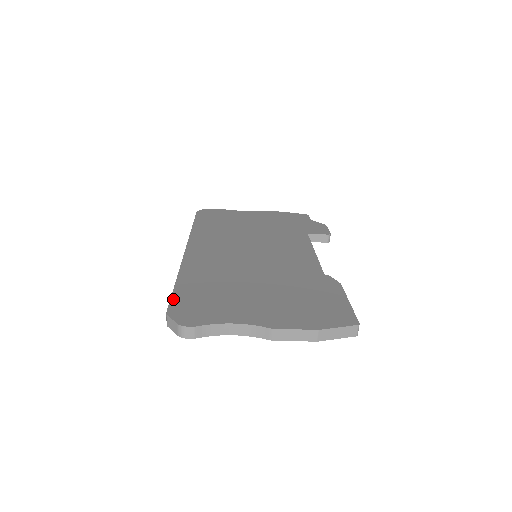
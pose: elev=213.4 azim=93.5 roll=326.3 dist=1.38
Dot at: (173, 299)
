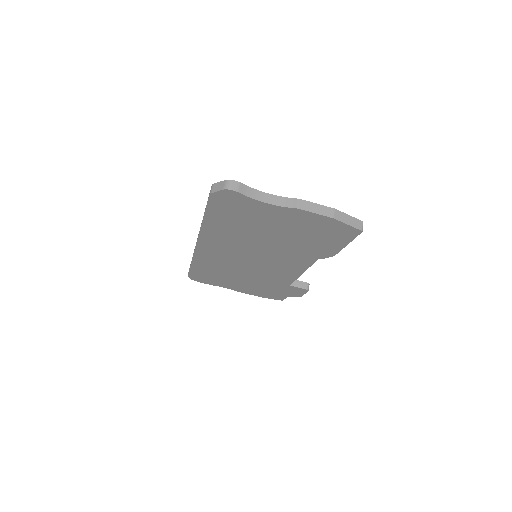
Dot at: occluded
